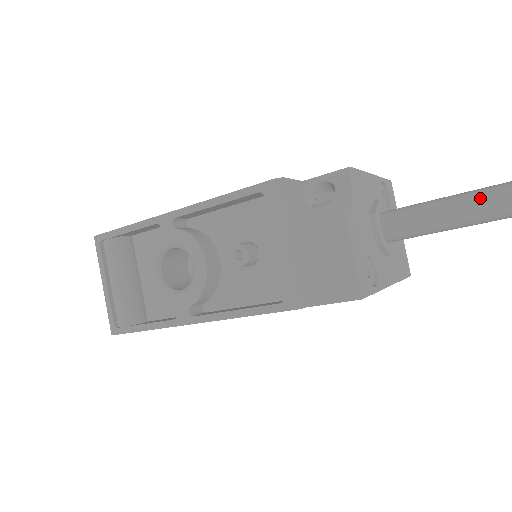
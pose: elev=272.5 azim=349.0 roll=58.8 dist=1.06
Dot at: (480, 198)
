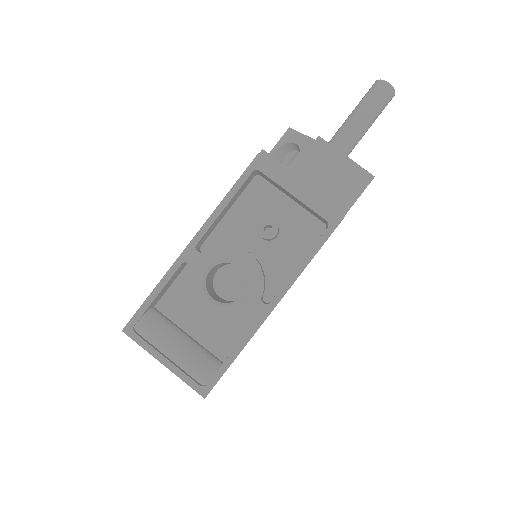
Dot at: (367, 103)
